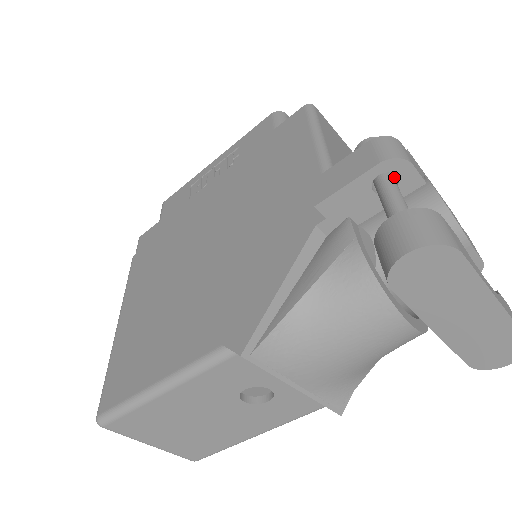
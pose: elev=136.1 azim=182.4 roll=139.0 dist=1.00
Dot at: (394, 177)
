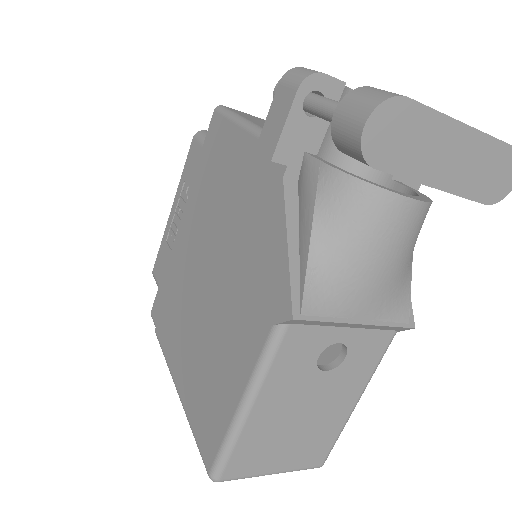
Dot at: occluded
